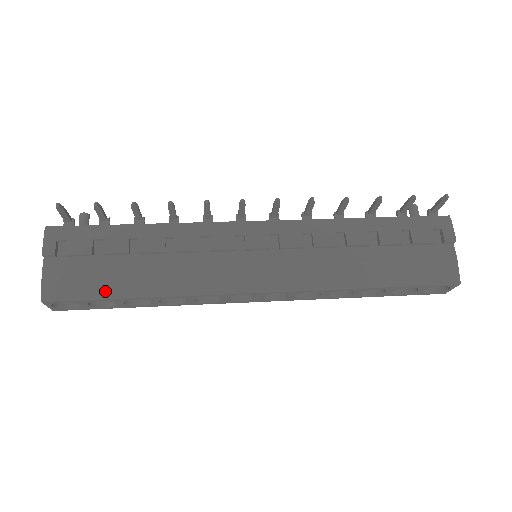
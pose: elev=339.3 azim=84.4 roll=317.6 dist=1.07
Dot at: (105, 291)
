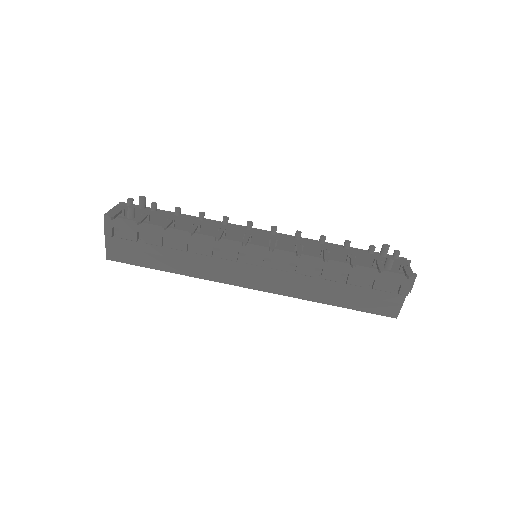
Dot at: (147, 264)
